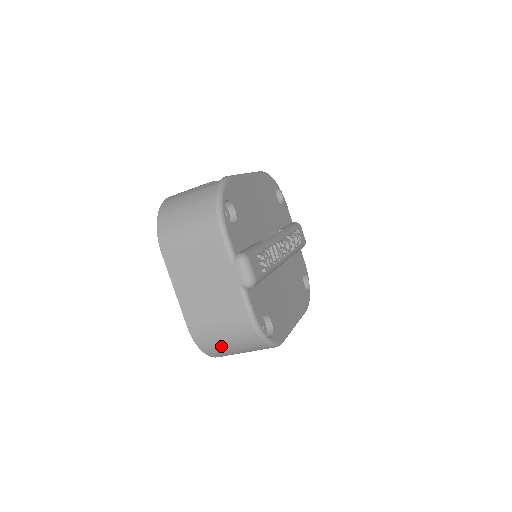
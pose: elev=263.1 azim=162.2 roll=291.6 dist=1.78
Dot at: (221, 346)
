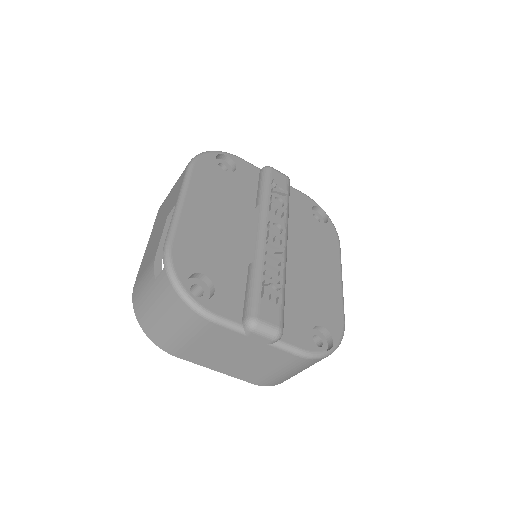
Dot at: (294, 375)
